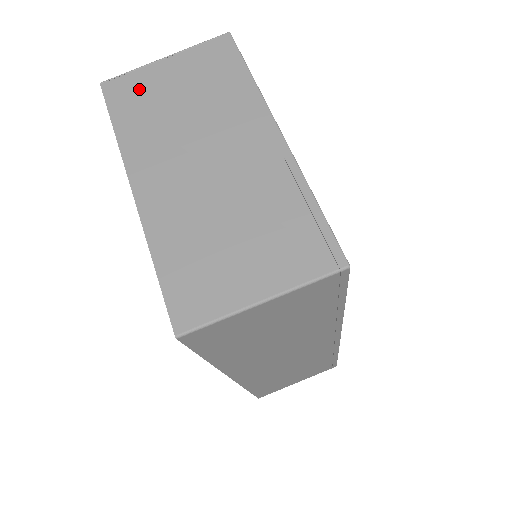
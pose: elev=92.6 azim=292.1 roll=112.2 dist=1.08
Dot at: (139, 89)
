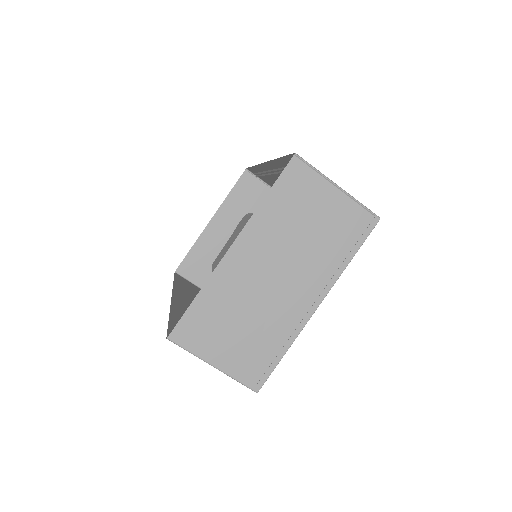
Dot at: (304, 189)
